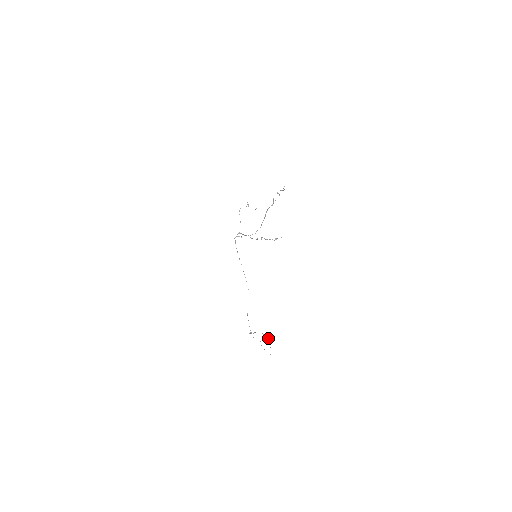
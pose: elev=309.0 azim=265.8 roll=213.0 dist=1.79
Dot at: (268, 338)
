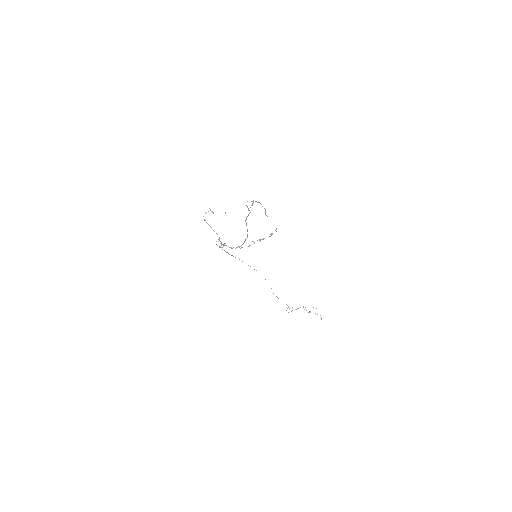
Dot at: occluded
